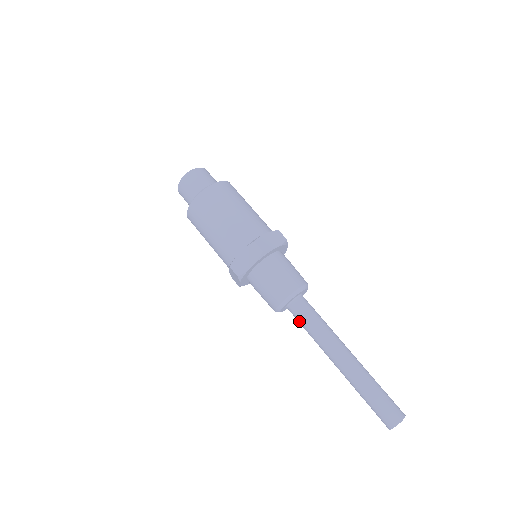
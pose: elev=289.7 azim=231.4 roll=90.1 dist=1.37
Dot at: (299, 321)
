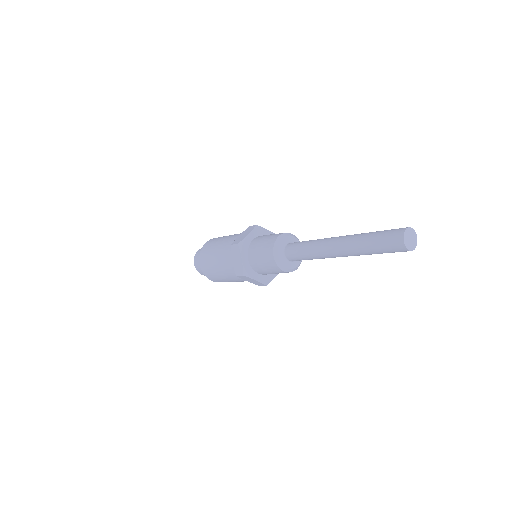
Dot at: (296, 250)
